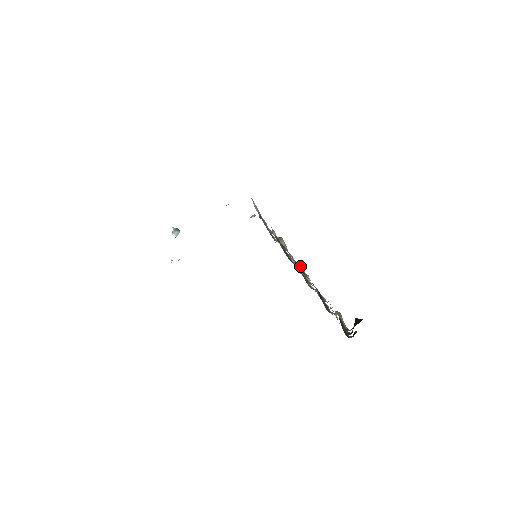
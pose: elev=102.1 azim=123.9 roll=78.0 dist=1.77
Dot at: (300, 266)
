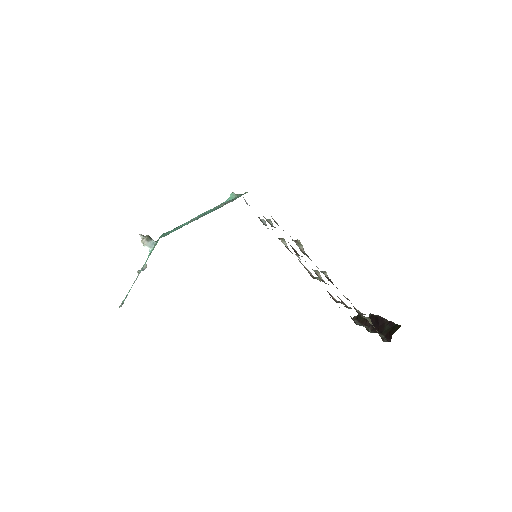
Dot at: (324, 273)
